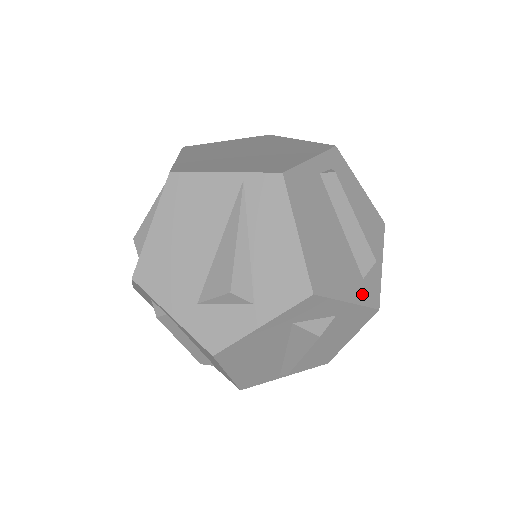
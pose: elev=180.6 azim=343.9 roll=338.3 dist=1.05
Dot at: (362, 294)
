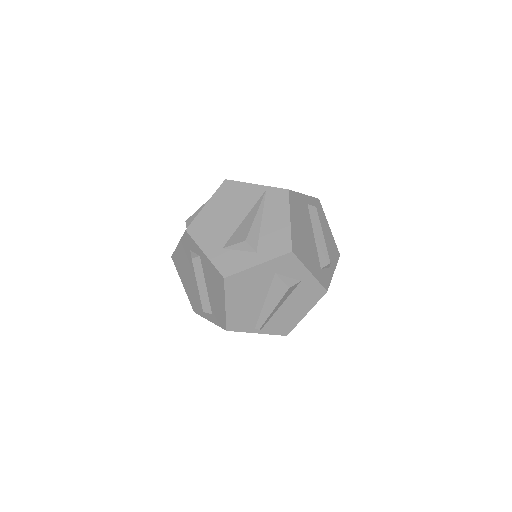
Dot at: (319, 275)
